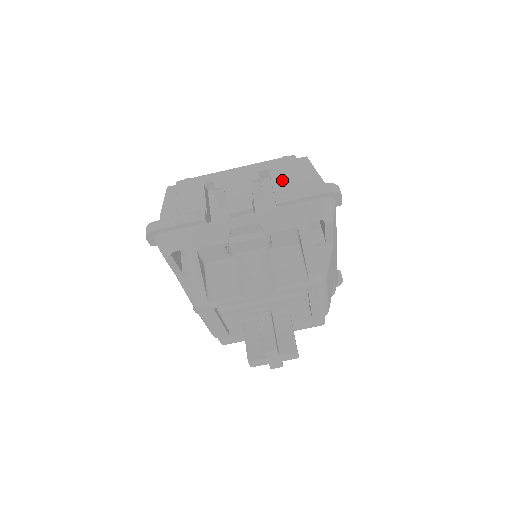
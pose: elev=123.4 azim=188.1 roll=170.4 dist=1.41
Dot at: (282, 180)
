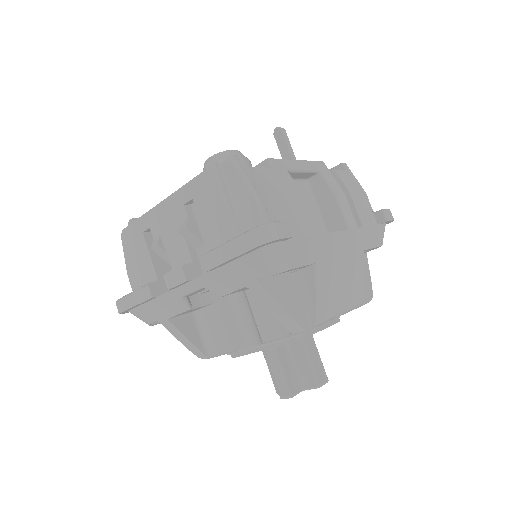
Dot at: (209, 217)
